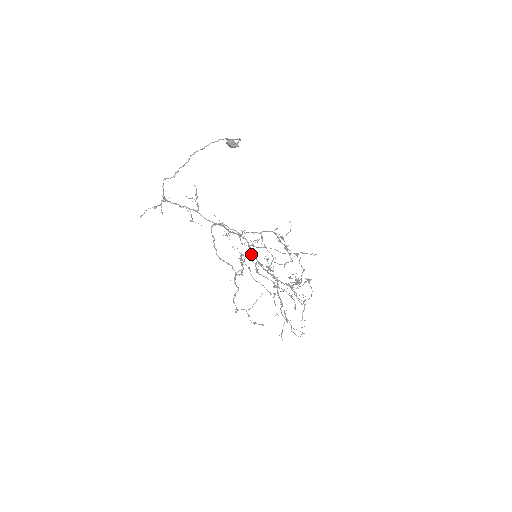
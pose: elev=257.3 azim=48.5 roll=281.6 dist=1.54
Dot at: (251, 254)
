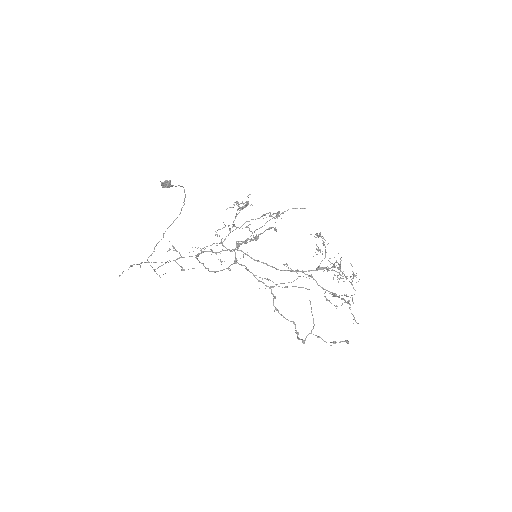
Dot at: (236, 246)
